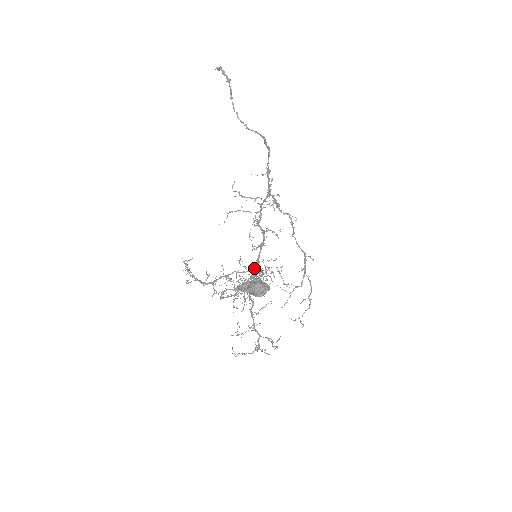
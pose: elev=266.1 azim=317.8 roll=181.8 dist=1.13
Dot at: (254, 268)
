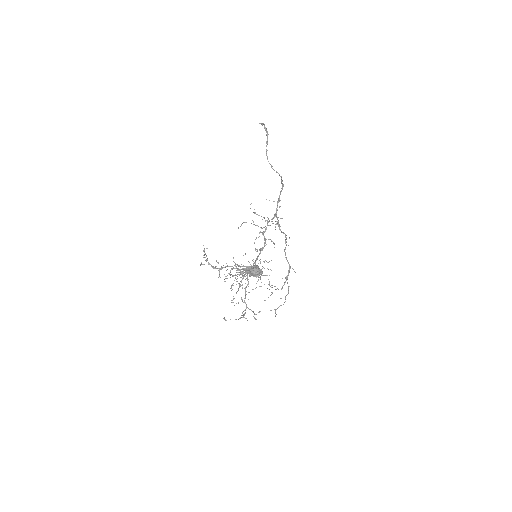
Dot at: (254, 262)
